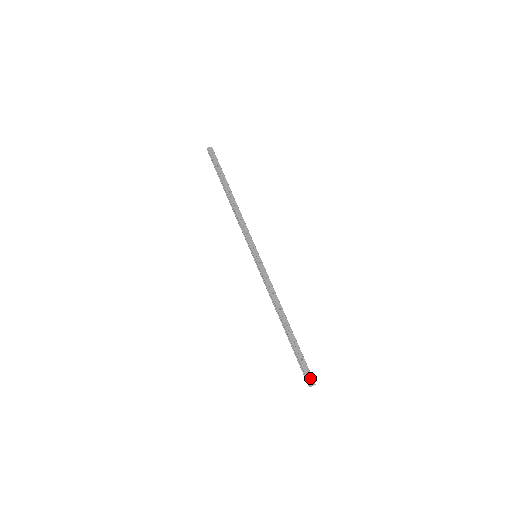
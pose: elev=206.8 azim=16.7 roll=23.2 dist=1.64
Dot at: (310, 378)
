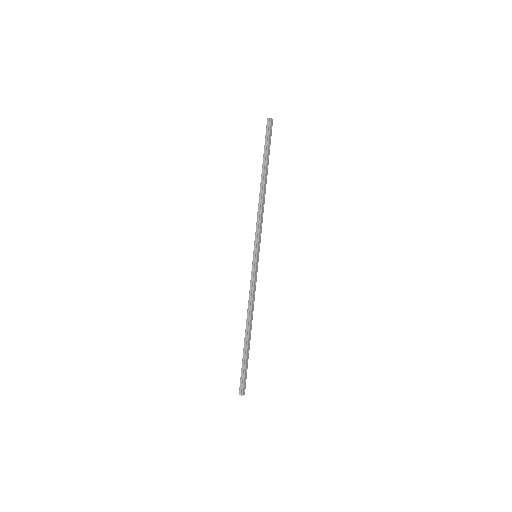
Dot at: (245, 388)
